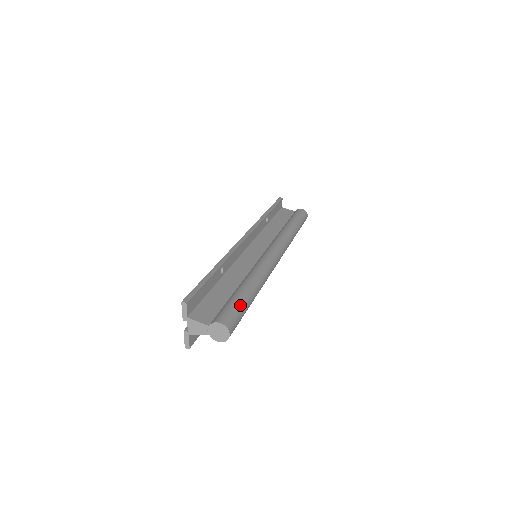
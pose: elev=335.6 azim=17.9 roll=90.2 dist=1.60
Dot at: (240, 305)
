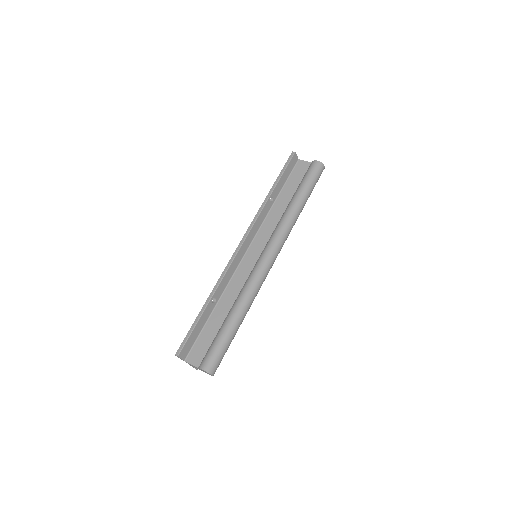
Dot at: (222, 344)
